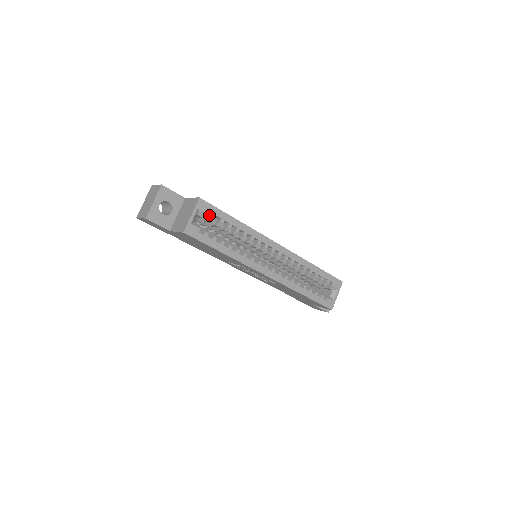
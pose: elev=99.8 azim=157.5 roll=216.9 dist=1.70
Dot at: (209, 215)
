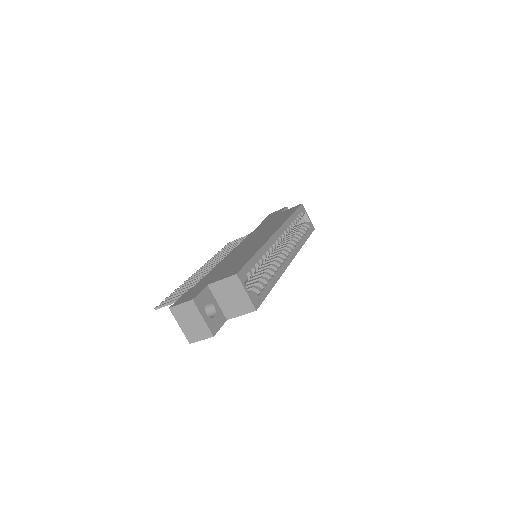
Dot at: occluded
